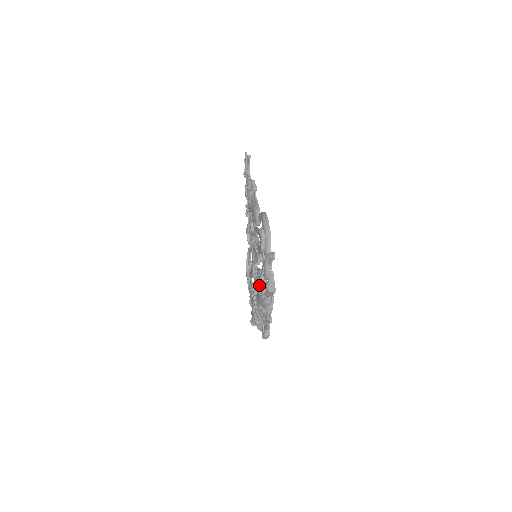
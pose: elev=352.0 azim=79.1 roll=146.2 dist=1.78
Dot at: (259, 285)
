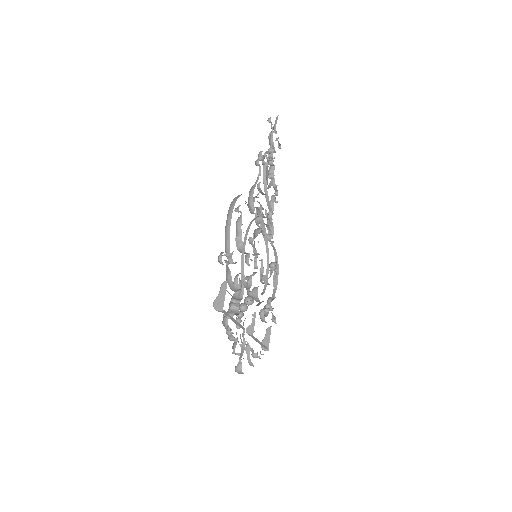
Dot at: (231, 298)
